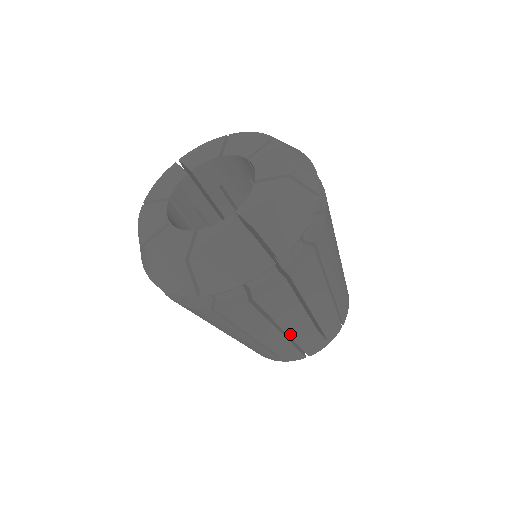
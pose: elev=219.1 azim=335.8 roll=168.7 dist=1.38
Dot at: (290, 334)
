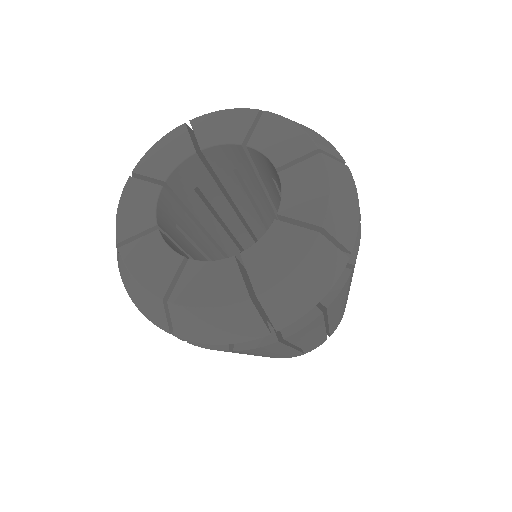
Dot at: (330, 325)
